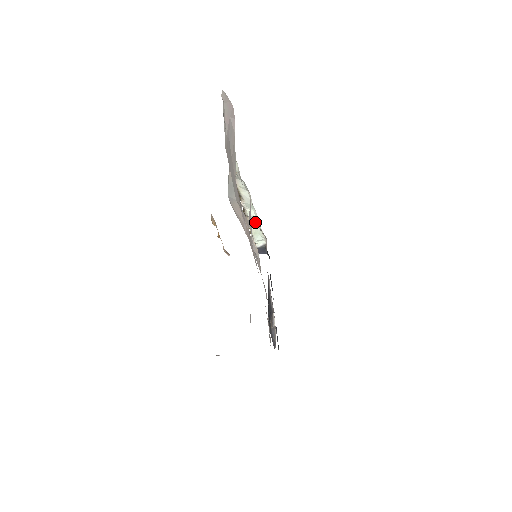
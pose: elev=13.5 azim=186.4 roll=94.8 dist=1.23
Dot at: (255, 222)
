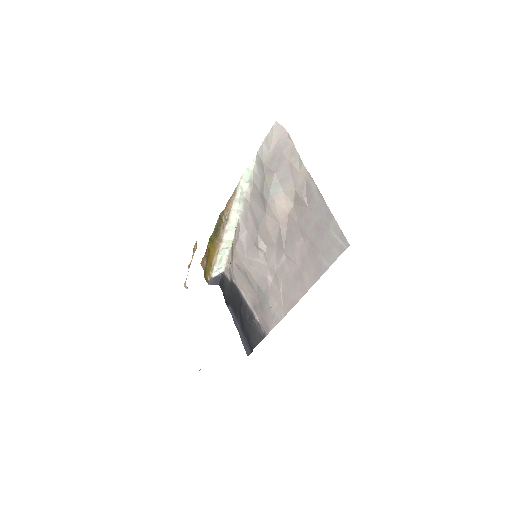
Dot at: (226, 247)
